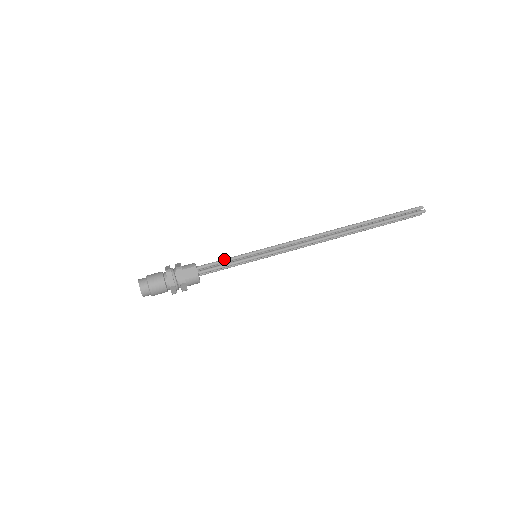
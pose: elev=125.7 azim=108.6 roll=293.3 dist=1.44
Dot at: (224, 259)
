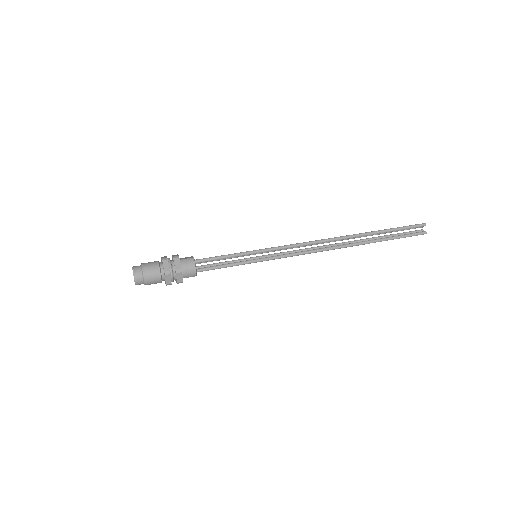
Dot at: occluded
